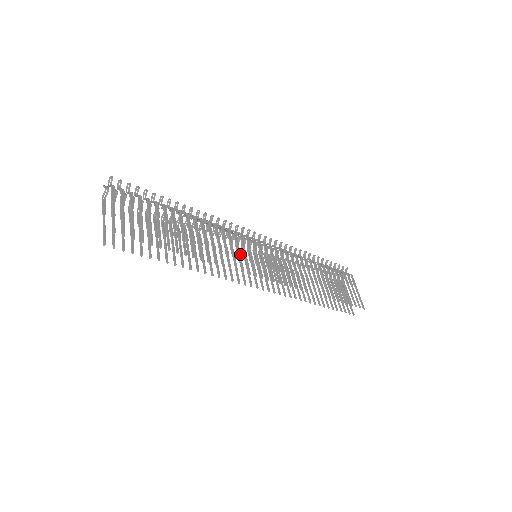
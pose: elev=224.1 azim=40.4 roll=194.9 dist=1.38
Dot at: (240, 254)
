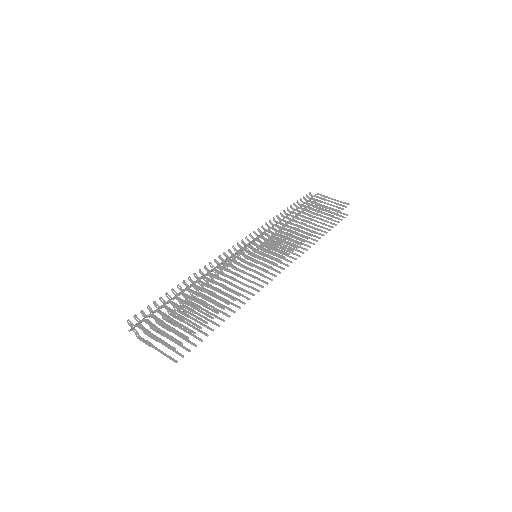
Dot at: (248, 268)
